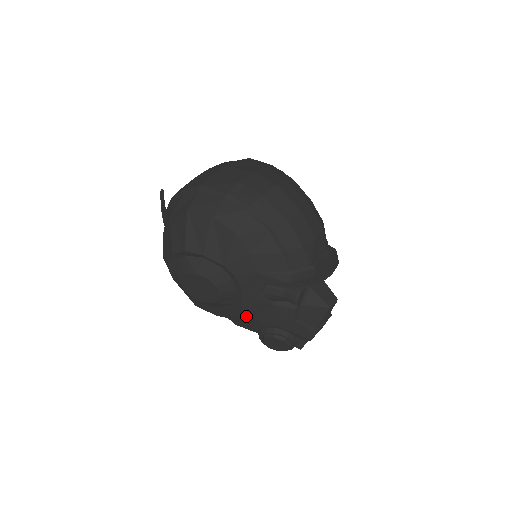
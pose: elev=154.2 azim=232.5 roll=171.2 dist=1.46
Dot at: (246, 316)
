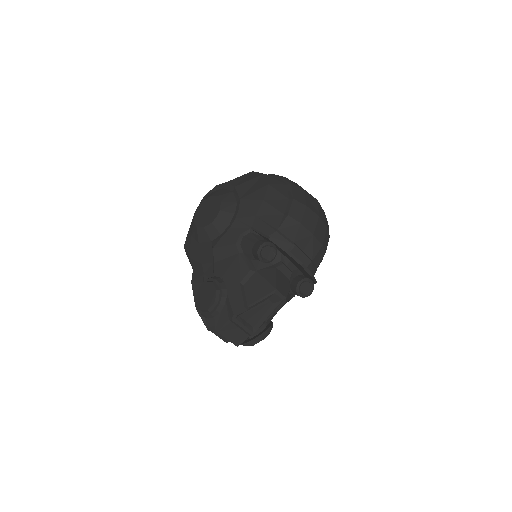
Dot at: (211, 260)
